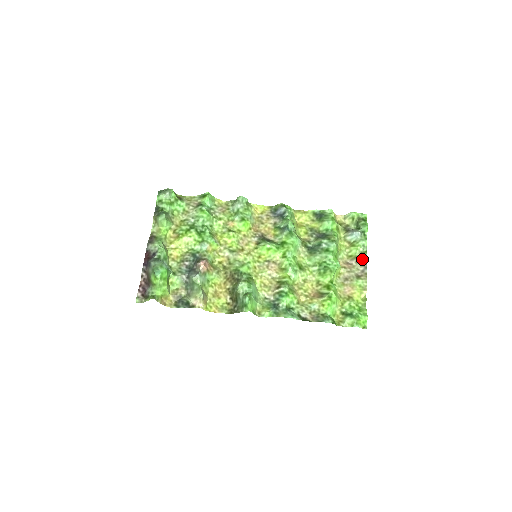
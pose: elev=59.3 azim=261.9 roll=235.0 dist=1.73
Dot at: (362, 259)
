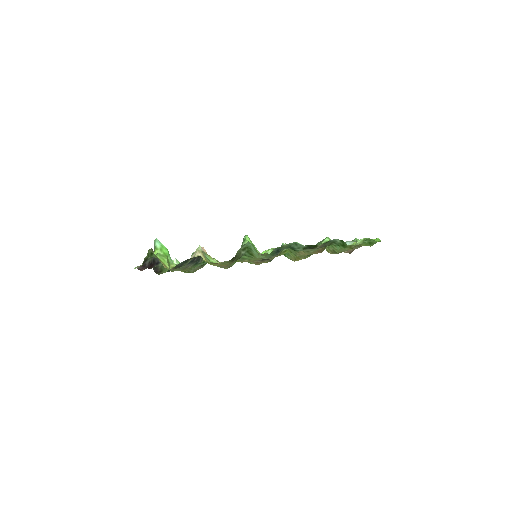
Dot at: occluded
